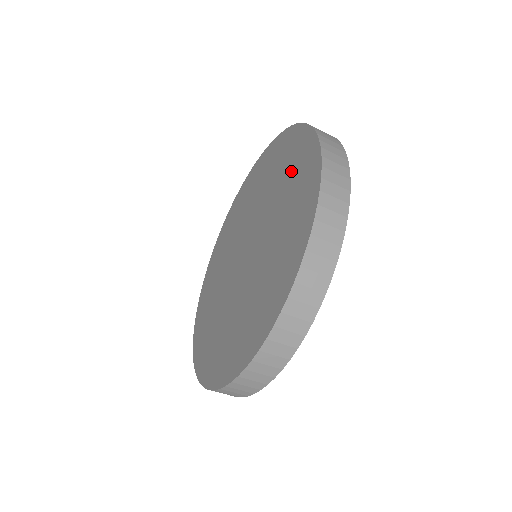
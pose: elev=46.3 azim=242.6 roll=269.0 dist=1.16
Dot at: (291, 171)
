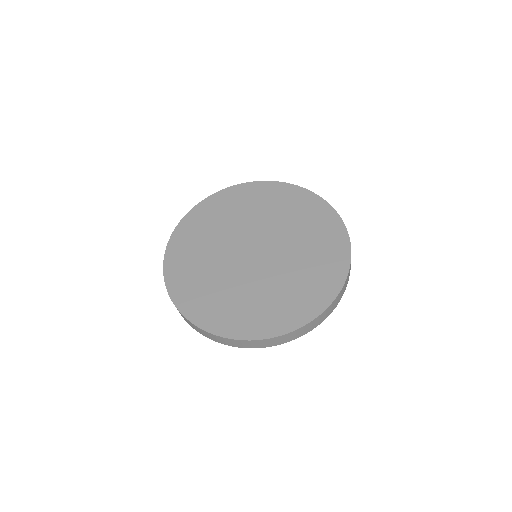
Dot at: (305, 215)
